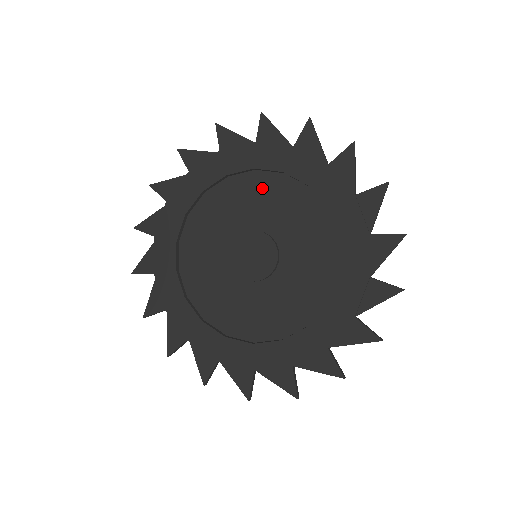
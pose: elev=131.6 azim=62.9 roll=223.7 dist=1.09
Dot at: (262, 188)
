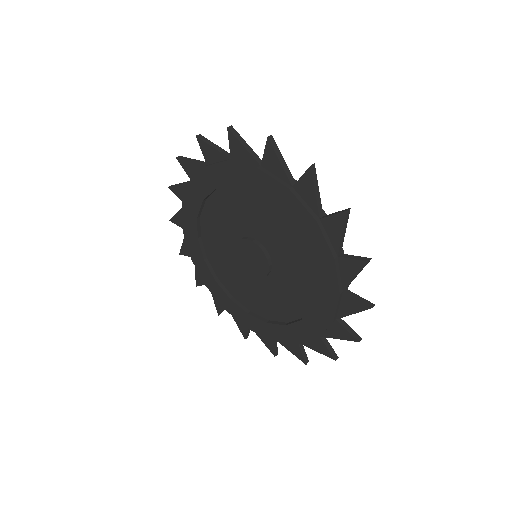
Dot at: (263, 209)
